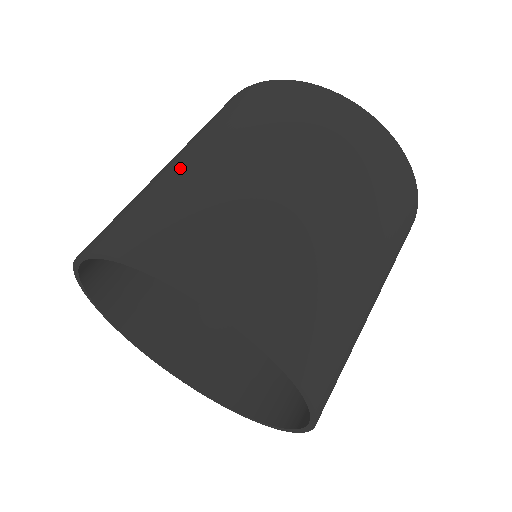
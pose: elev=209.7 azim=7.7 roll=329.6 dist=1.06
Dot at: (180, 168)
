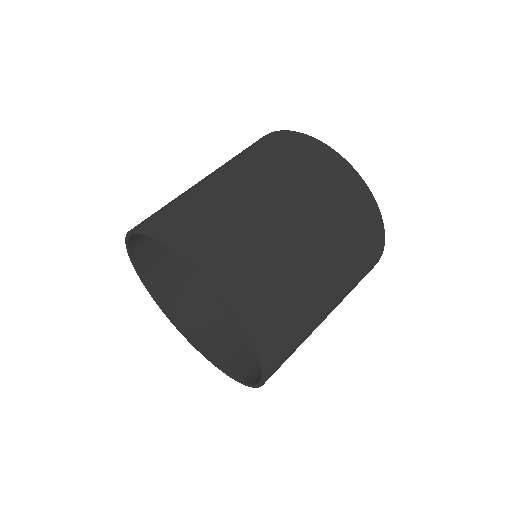
Dot at: occluded
